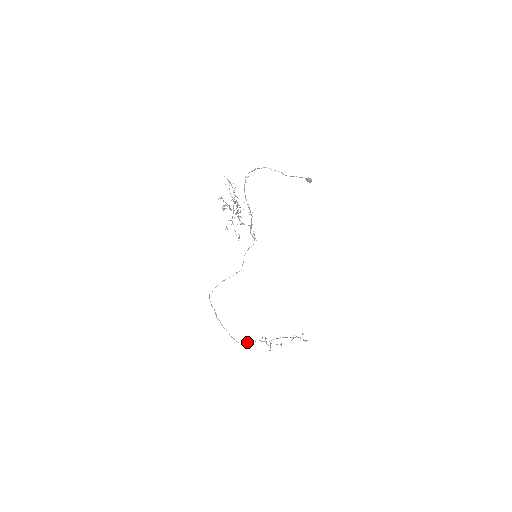
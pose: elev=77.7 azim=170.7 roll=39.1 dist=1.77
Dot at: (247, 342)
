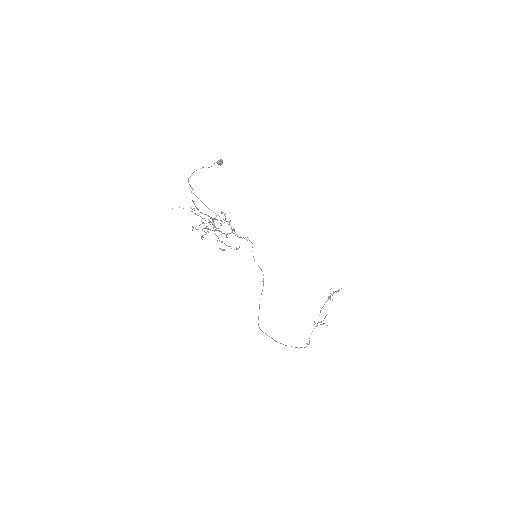
Dot at: (309, 340)
